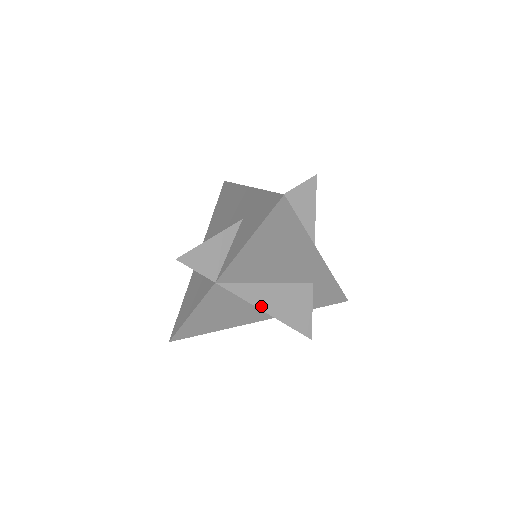
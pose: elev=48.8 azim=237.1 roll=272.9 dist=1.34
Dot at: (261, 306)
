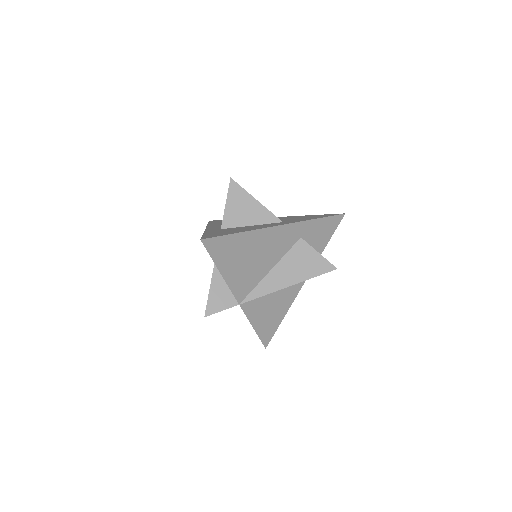
Dot at: (281, 287)
